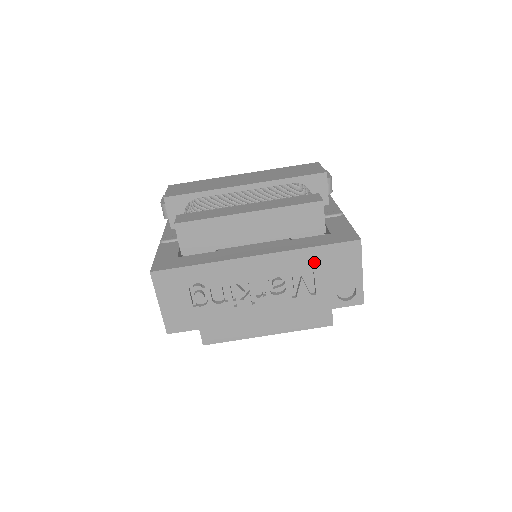
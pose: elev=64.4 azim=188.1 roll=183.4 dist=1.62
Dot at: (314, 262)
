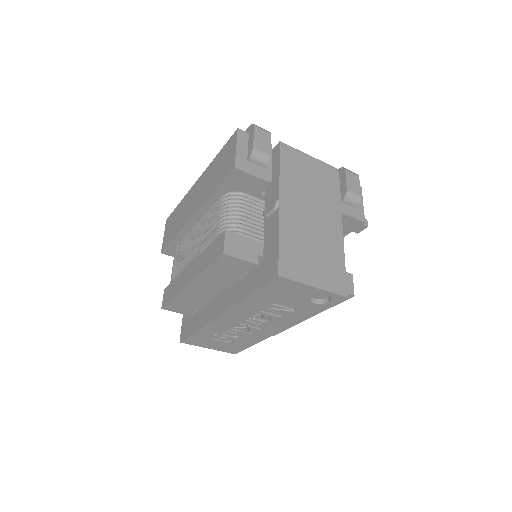
Dot at: (265, 300)
